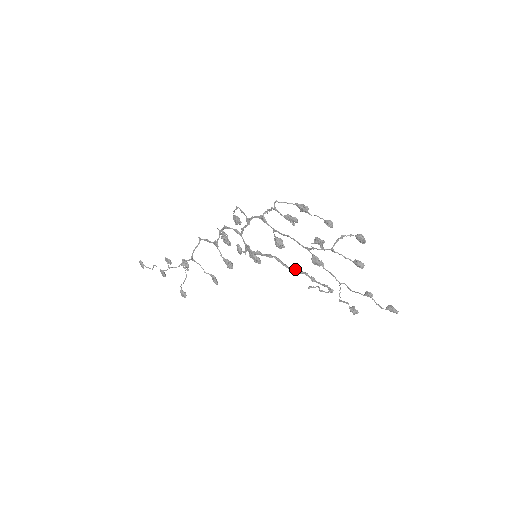
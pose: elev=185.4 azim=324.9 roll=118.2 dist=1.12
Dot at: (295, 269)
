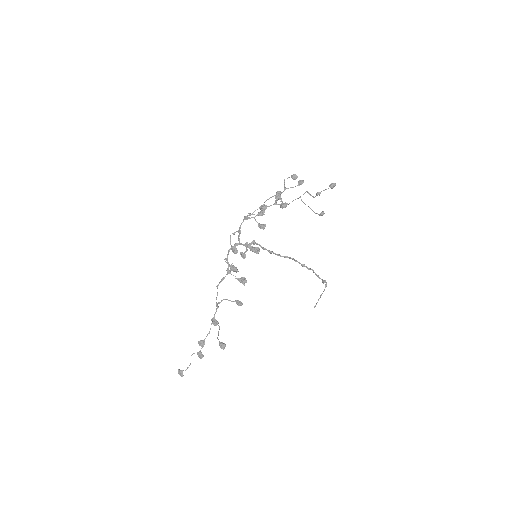
Dot at: (285, 256)
